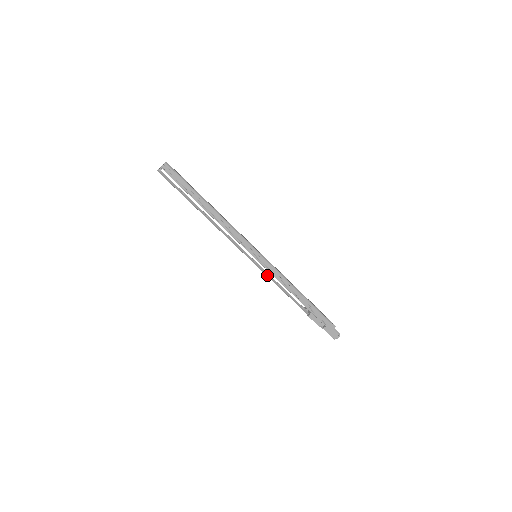
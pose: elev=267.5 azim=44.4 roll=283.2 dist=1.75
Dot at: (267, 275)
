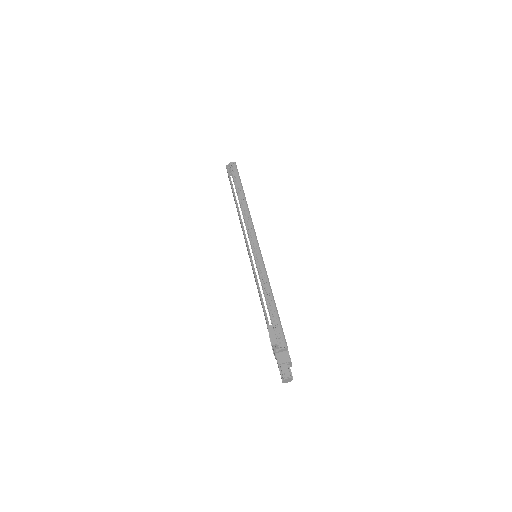
Dot at: (254, 269)
